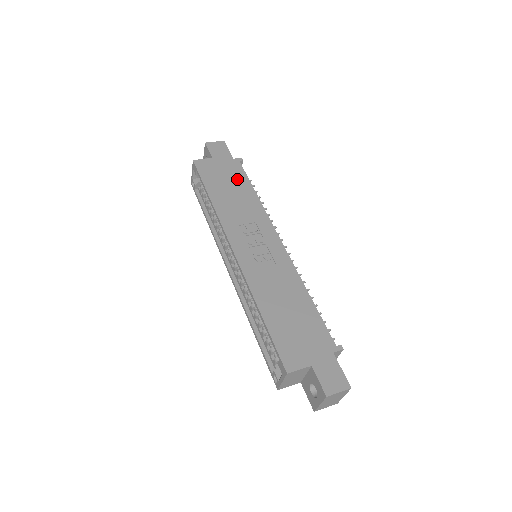
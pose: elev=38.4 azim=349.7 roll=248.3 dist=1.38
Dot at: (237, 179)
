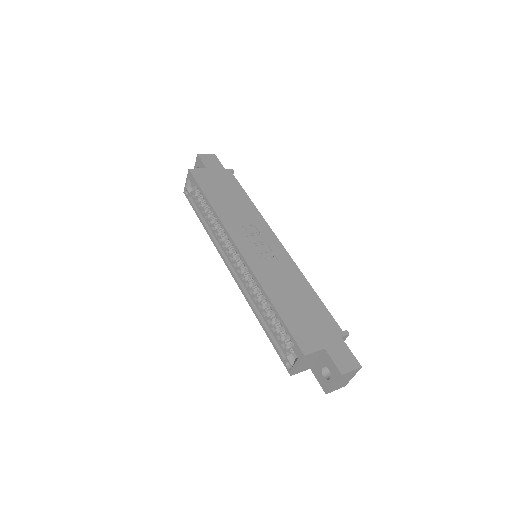
Dot at: (232, 187)
